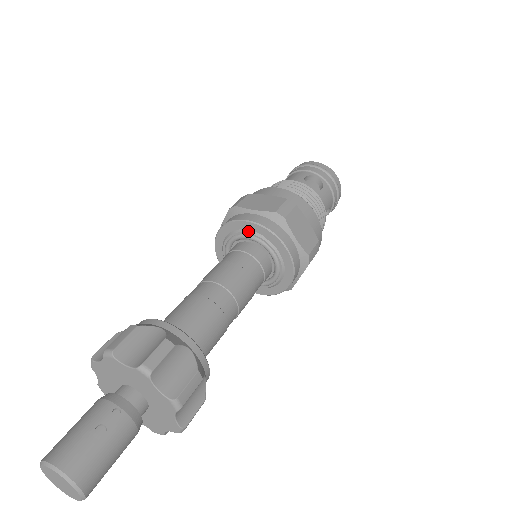
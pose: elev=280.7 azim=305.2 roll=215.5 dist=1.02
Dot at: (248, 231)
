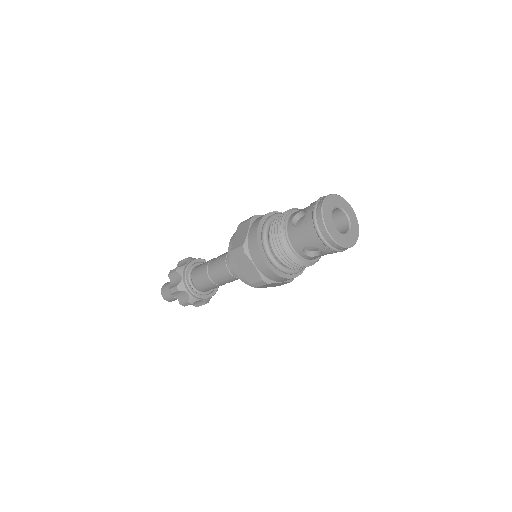
Dot at: occluded
